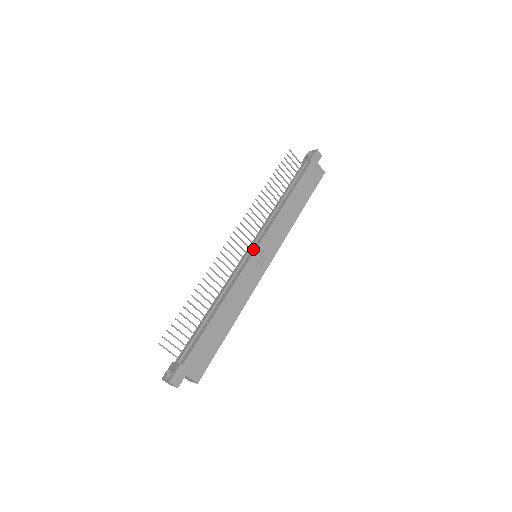
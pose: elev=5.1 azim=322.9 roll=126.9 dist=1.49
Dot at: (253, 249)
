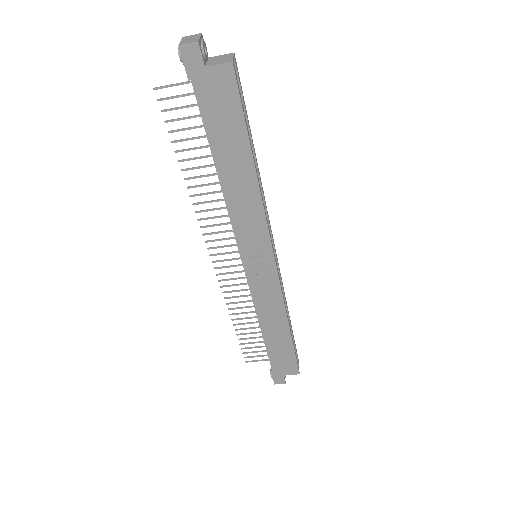
Dot at: (243, 261)
